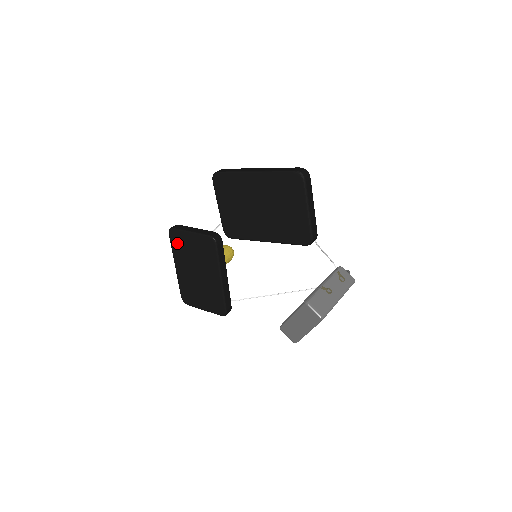
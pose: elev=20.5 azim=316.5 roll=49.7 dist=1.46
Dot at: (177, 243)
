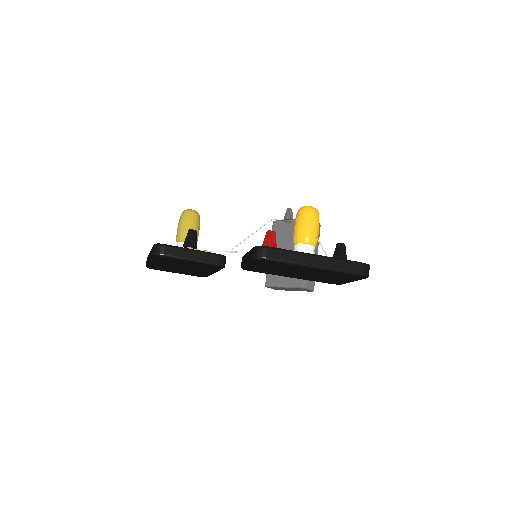
Dot at: (163, 260)
